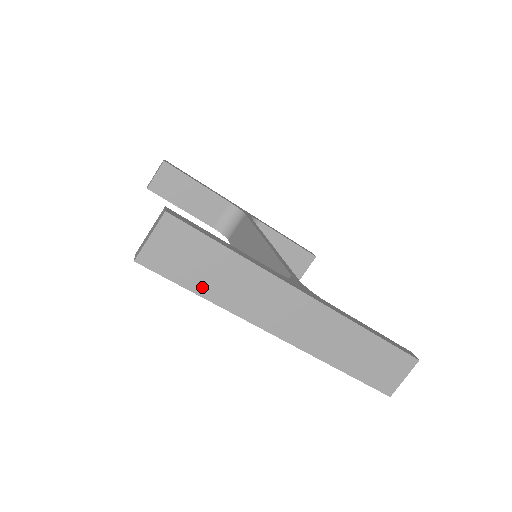
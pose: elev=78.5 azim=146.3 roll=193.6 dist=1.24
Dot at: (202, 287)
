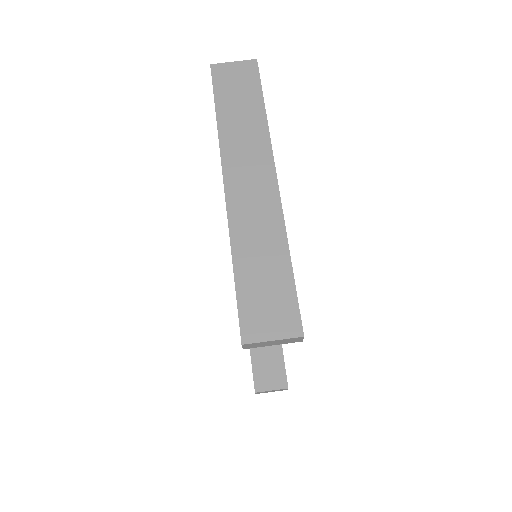
Dot at: (223, 108)
